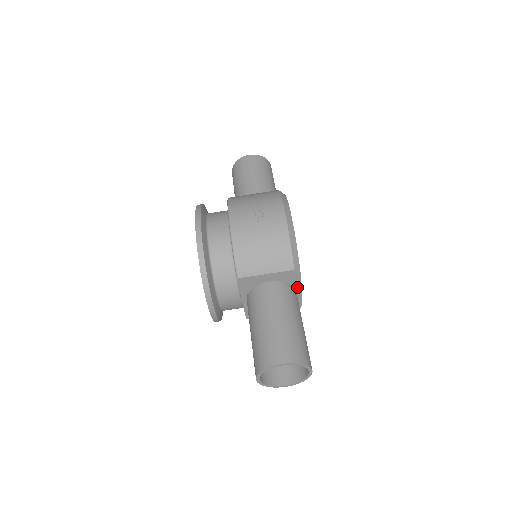
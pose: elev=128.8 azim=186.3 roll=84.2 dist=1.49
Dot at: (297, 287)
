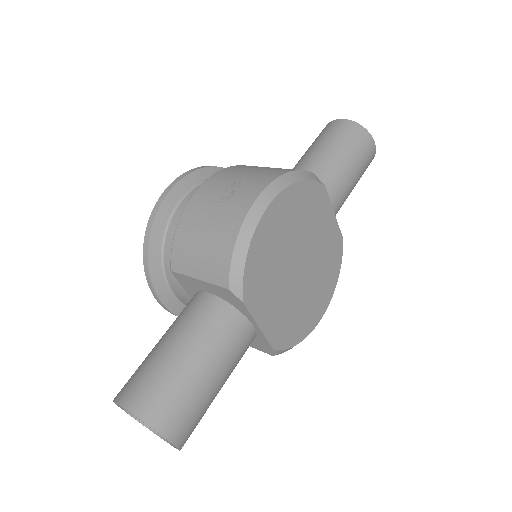
Dot at: (250, 318)
